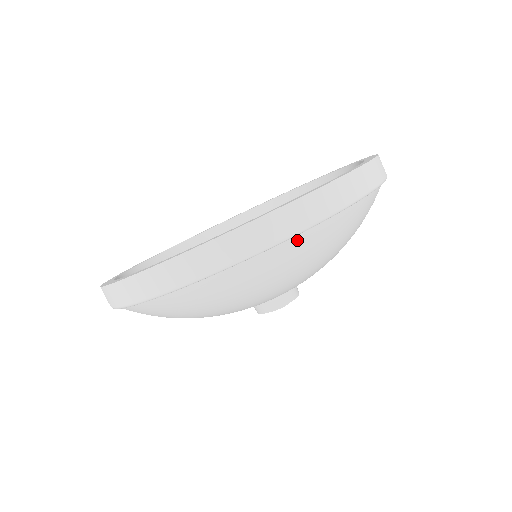
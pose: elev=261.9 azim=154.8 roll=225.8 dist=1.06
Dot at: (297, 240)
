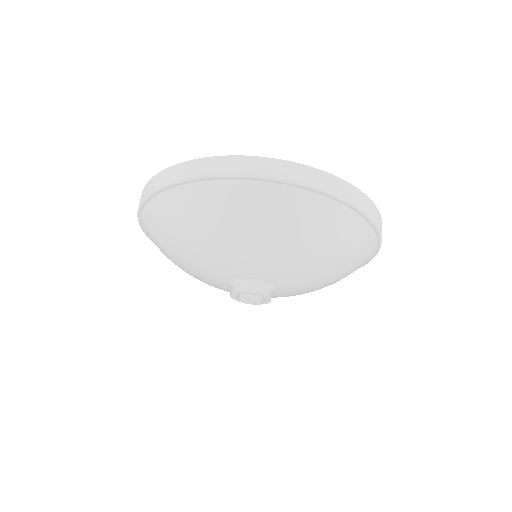
Dot at: (223, 185)
